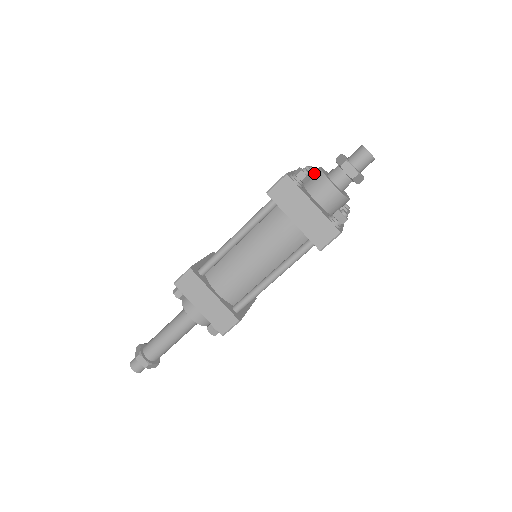
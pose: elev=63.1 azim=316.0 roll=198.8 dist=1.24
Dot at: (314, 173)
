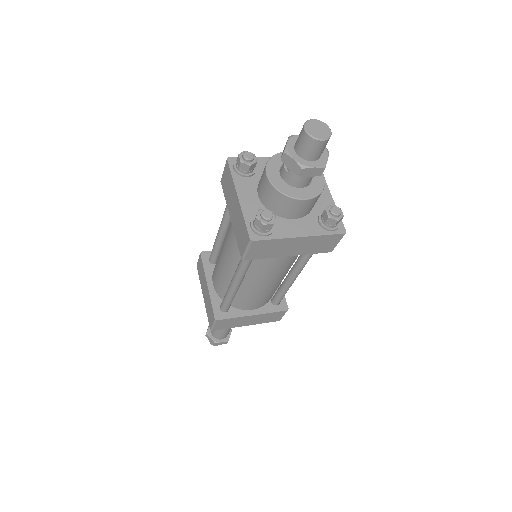
Dot at: (268, 192)
